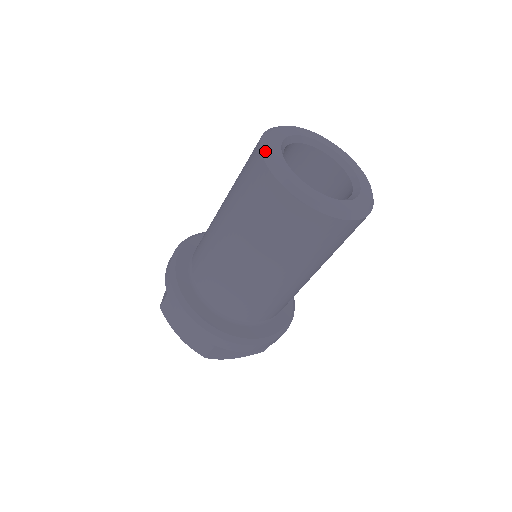
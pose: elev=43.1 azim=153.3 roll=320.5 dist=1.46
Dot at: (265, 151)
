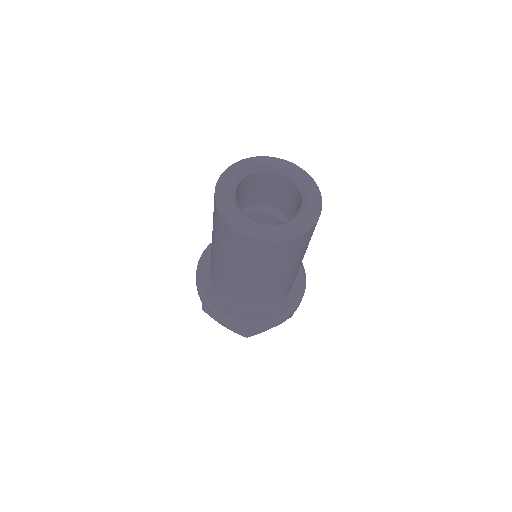
Dot at: (219, 205)
